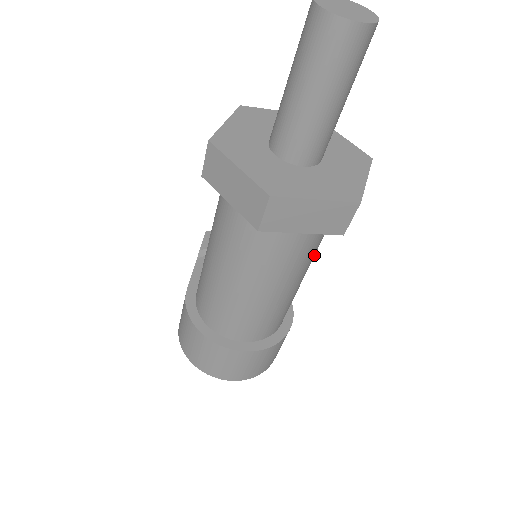
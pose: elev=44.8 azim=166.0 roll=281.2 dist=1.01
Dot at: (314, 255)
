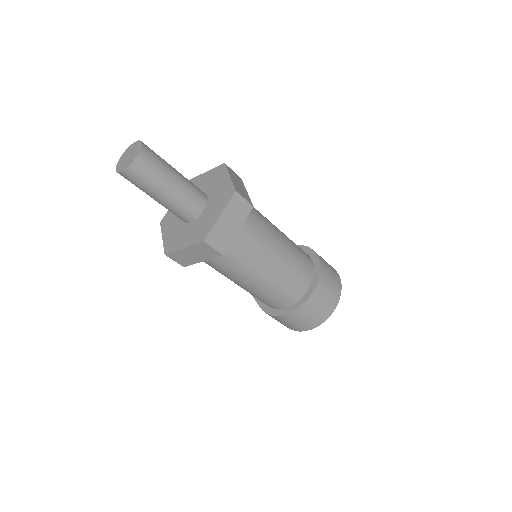
Dot at: (268, 223)
